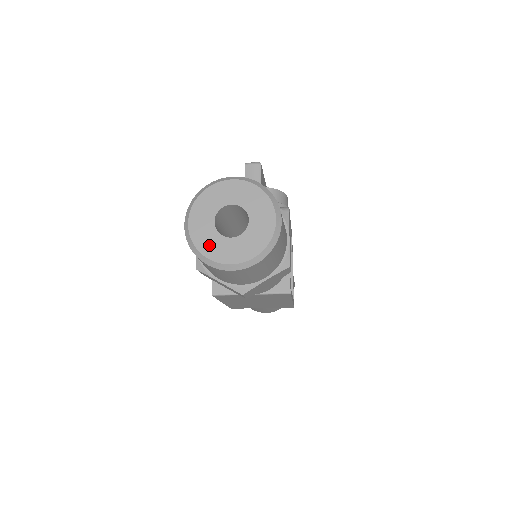
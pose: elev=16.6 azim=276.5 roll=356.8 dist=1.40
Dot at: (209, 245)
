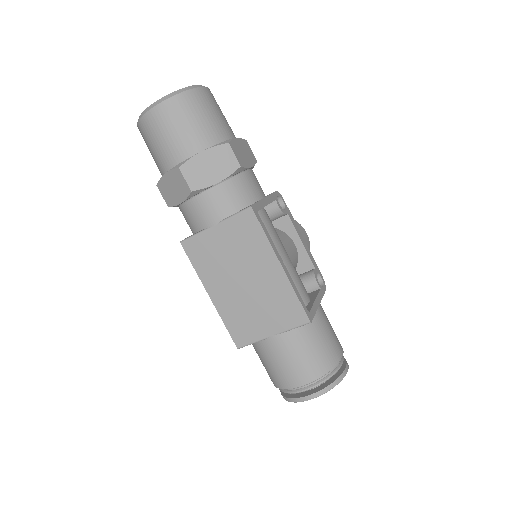
Dot at: occluded
